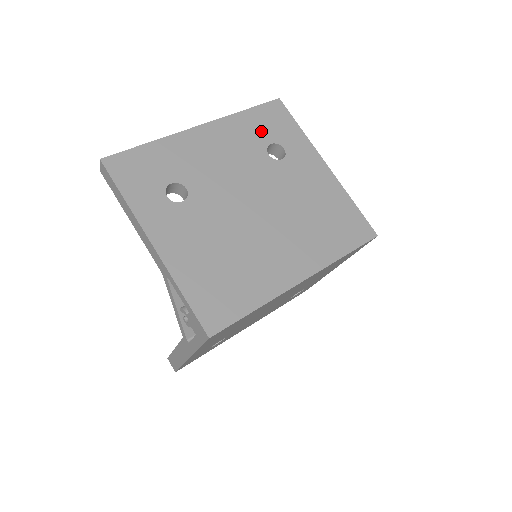
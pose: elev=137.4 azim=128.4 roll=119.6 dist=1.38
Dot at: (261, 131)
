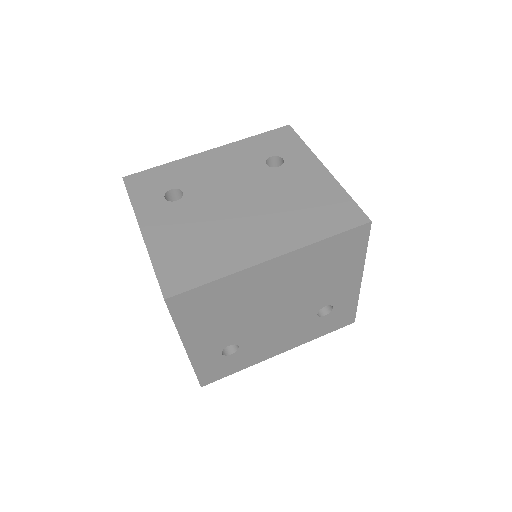
Dot at: (264, 149)
